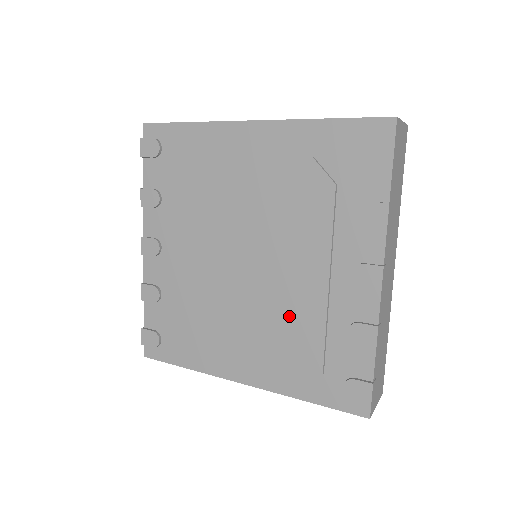
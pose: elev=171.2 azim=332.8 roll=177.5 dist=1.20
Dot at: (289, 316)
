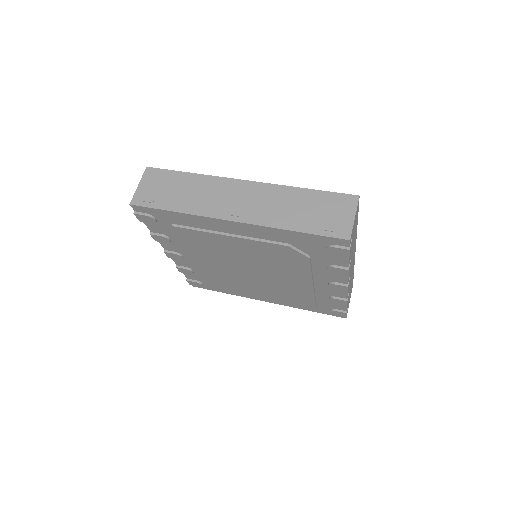
Dot at: (290, 291)
